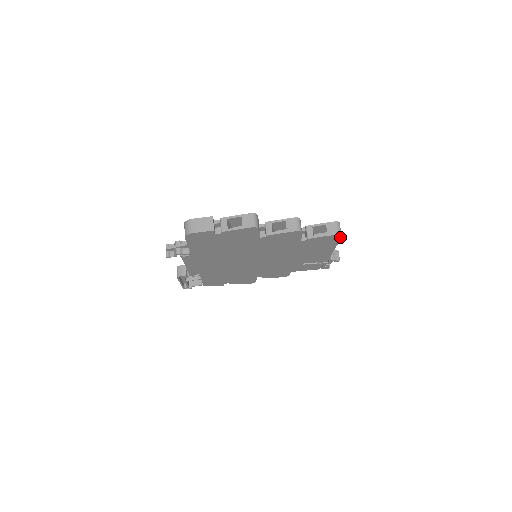
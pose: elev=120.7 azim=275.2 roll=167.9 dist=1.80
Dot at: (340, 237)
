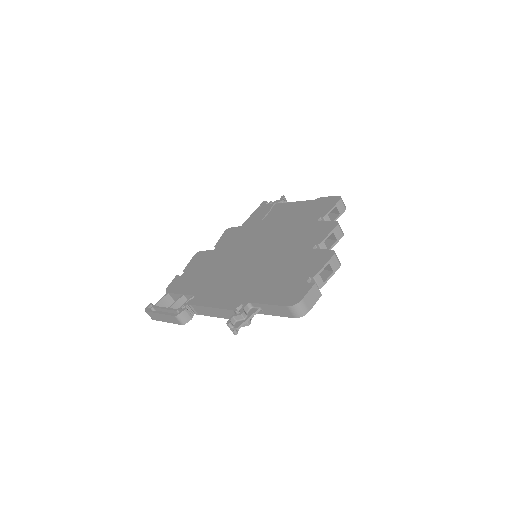
Dot at: occluded
